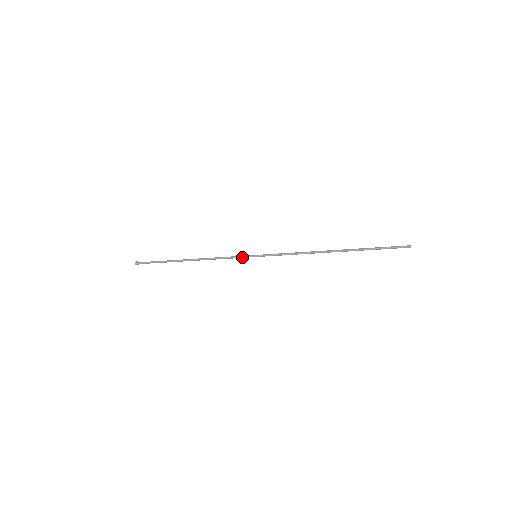
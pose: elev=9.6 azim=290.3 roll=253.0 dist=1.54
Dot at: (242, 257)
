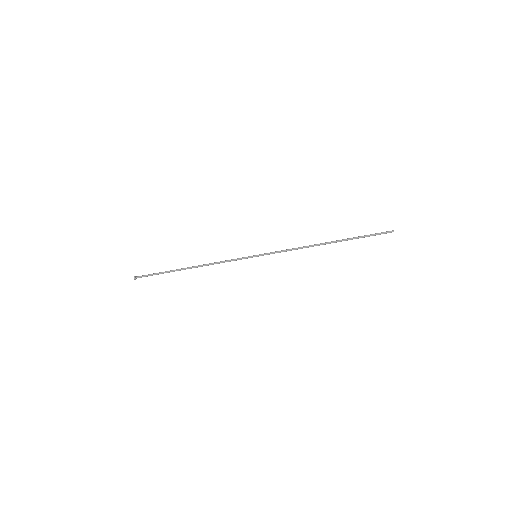
Dot at: (243, 258)
